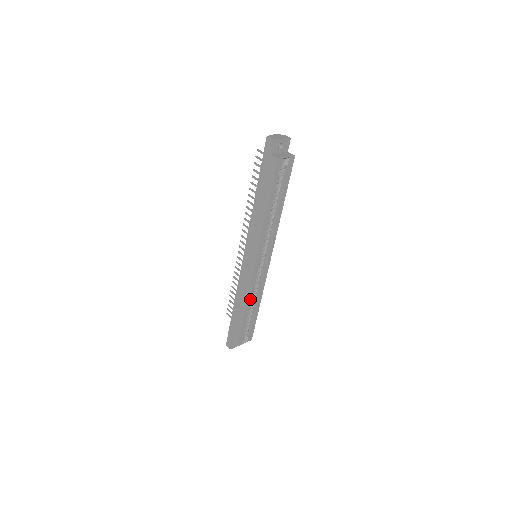
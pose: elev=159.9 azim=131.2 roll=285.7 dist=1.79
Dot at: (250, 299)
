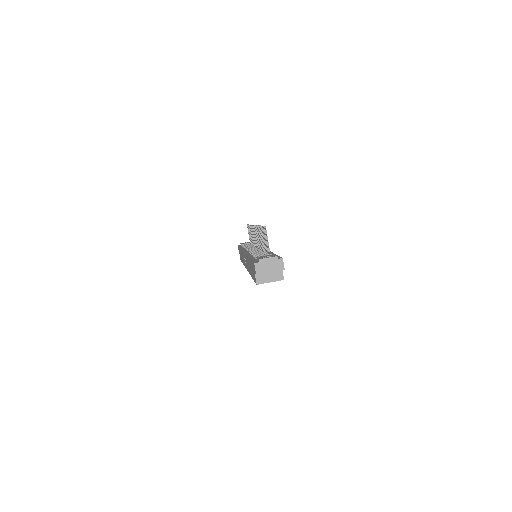
Dot at: occluded
